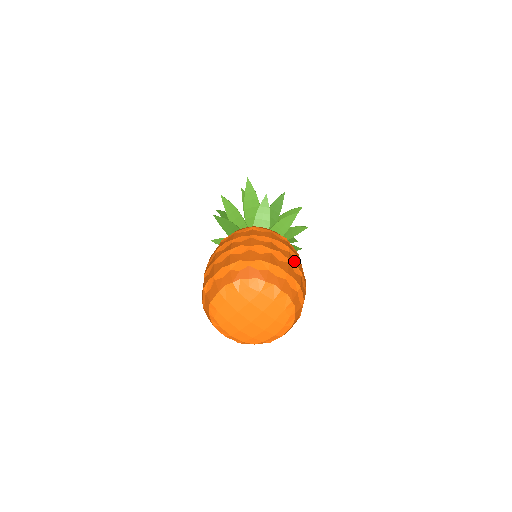
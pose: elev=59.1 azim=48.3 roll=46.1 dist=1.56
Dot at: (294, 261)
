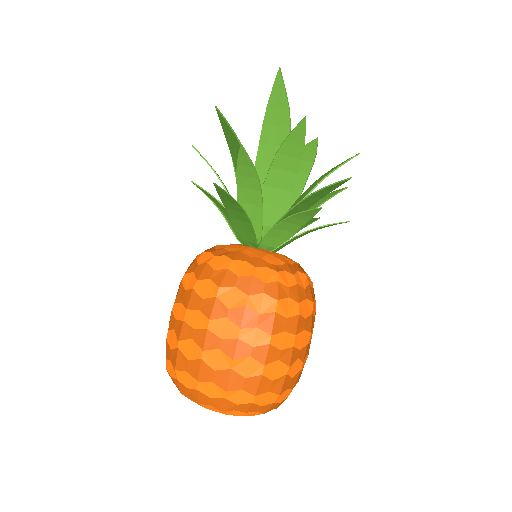
Dot at: (307, 350)
